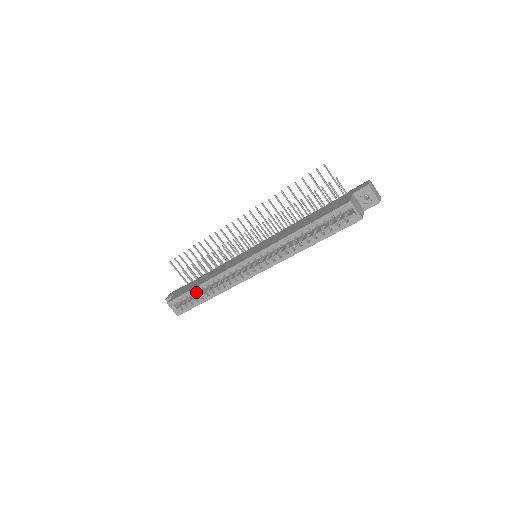
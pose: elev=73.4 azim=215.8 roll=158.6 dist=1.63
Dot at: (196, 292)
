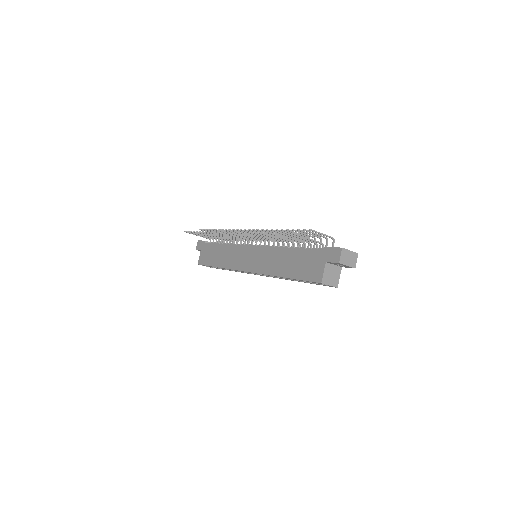
Dot at: occluded
